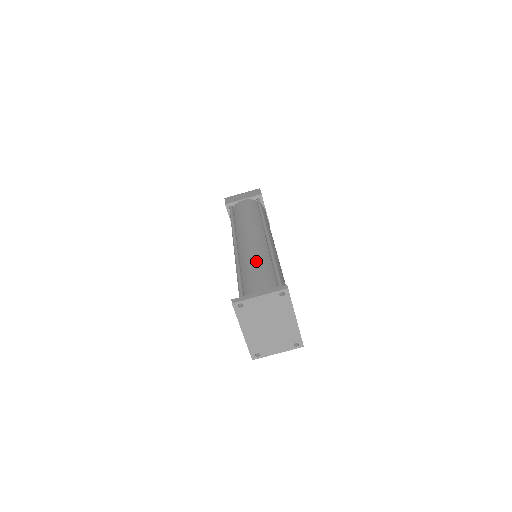
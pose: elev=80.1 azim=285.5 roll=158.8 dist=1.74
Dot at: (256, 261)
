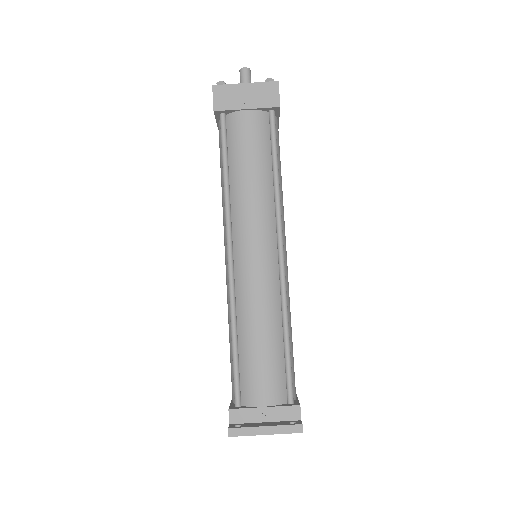
Dot at: (261, 323)
